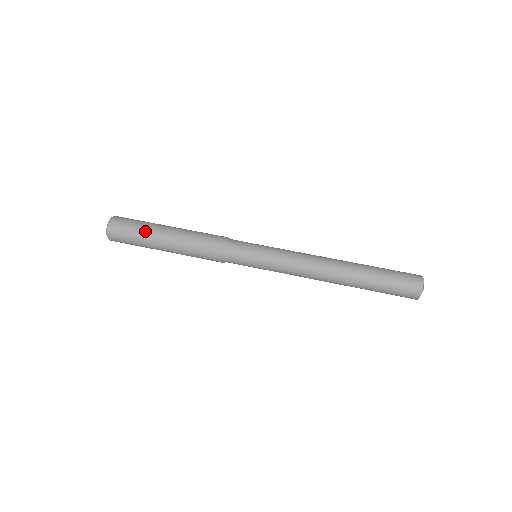
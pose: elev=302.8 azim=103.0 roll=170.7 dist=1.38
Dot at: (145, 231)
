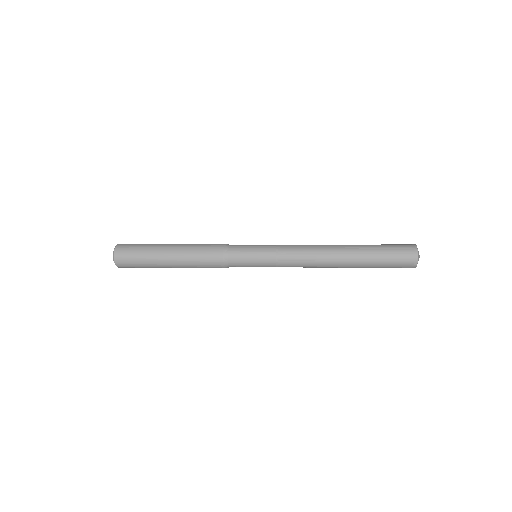
Dot at: (149, 251)
